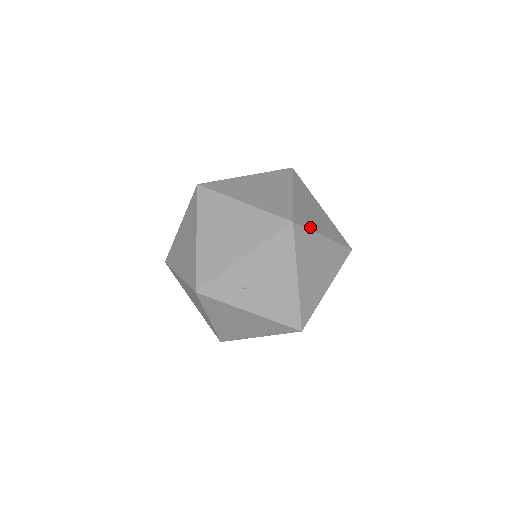
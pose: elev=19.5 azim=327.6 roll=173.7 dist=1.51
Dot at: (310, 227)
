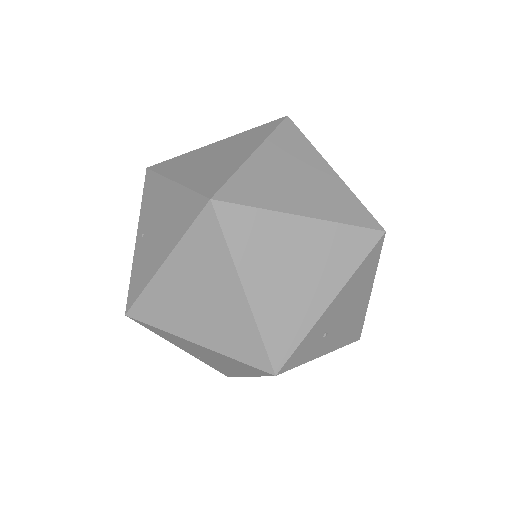
Dot at: occluded
